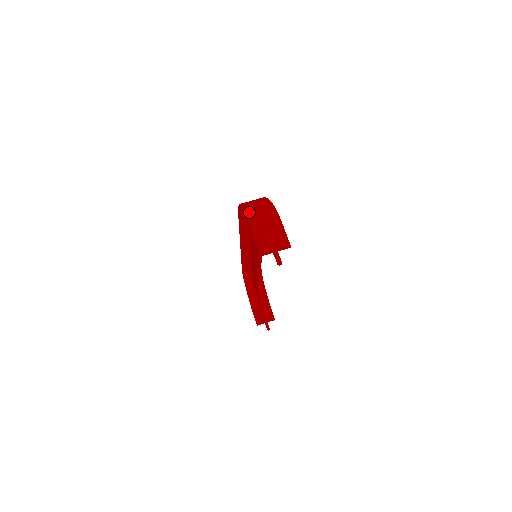
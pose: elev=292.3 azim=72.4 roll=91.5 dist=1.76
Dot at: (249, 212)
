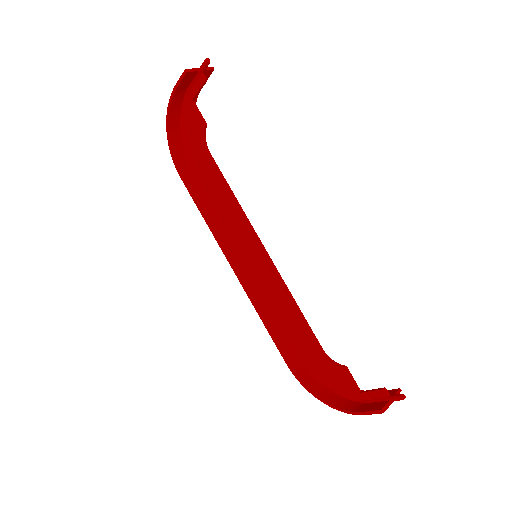
Dot at: (169, 111)
